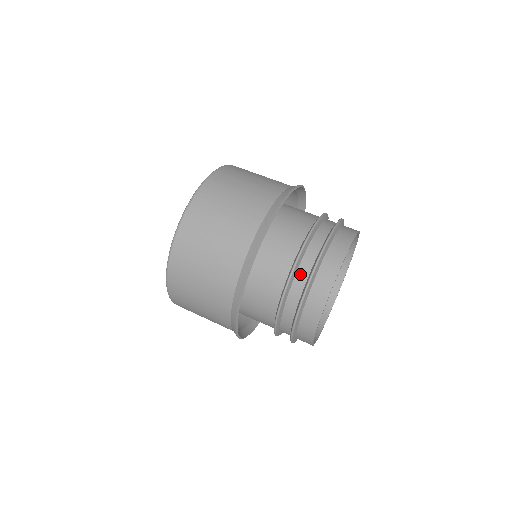
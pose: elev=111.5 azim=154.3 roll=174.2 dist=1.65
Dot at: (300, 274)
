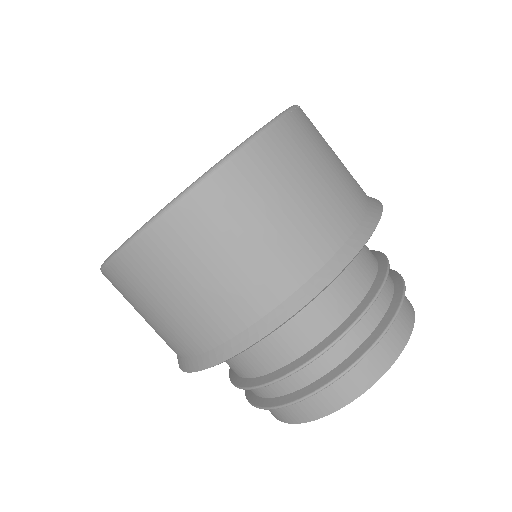
Dot at: (385, 289)
